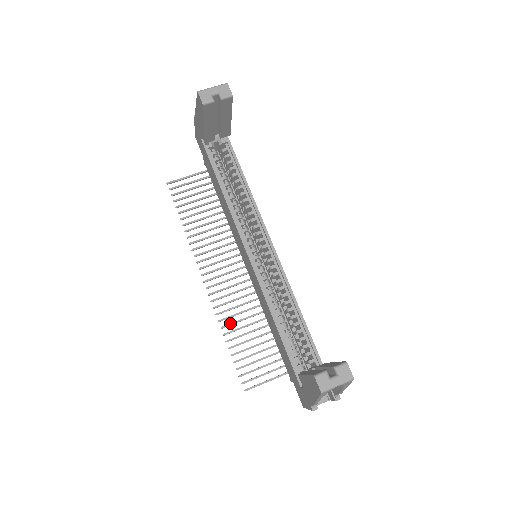
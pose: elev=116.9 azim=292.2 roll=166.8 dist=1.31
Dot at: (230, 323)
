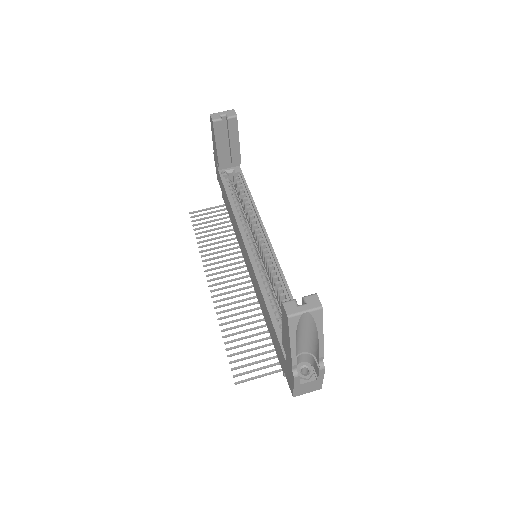
Dot at: (229, 321)
